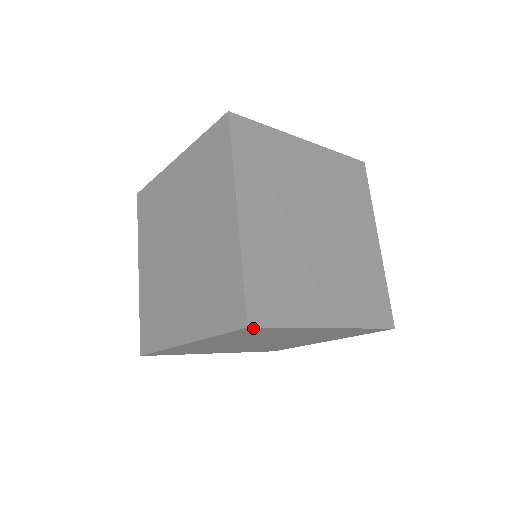
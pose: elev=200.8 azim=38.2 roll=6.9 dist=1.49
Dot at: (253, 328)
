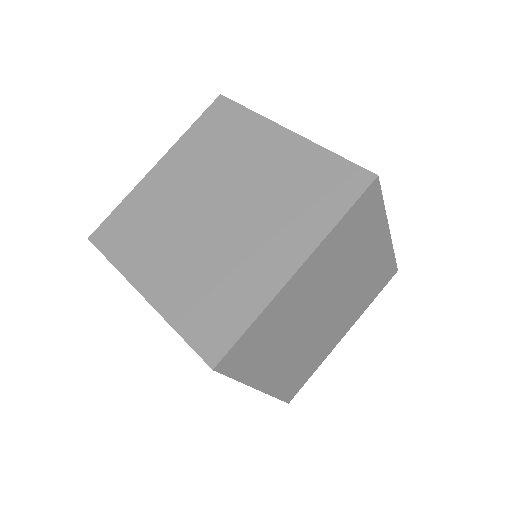
Dot at: (222, 362)
